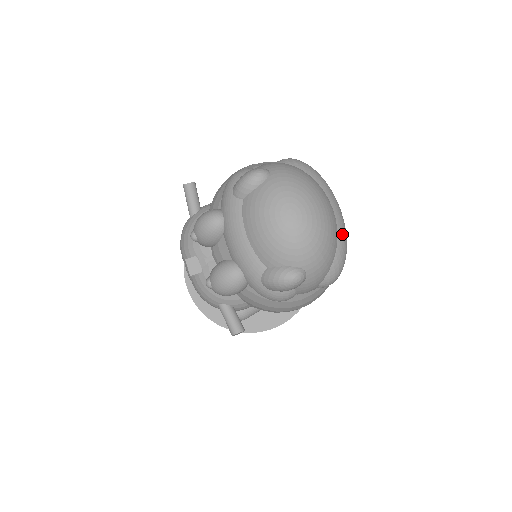
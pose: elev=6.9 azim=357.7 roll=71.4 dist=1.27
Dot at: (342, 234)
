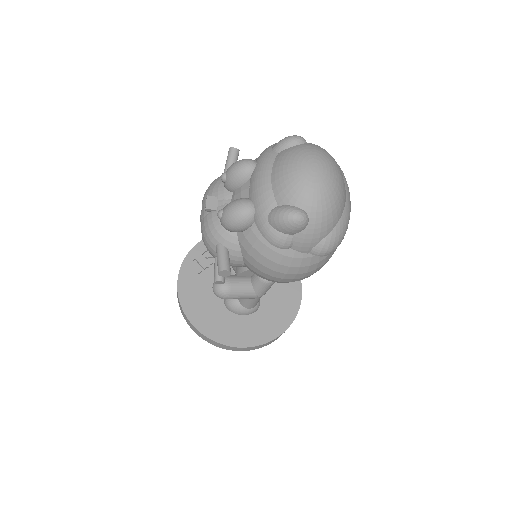
Dot at: (346, 215)
